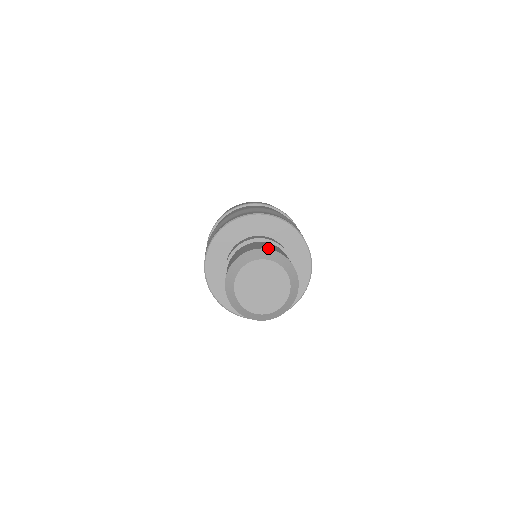
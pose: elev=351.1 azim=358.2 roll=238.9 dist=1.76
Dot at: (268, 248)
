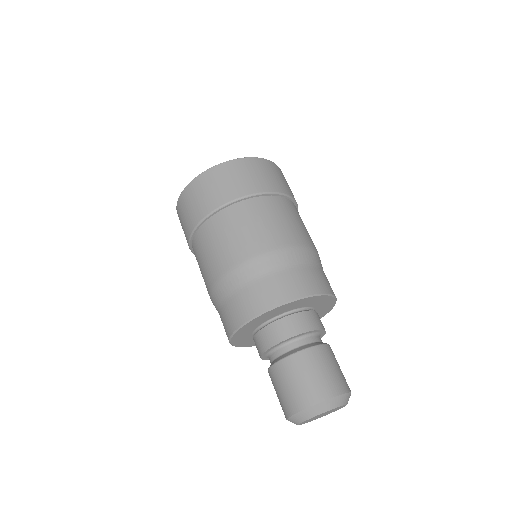
Dot at: (349, 388)
